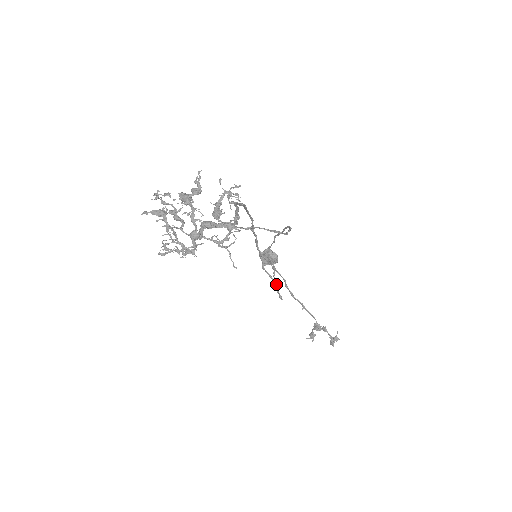
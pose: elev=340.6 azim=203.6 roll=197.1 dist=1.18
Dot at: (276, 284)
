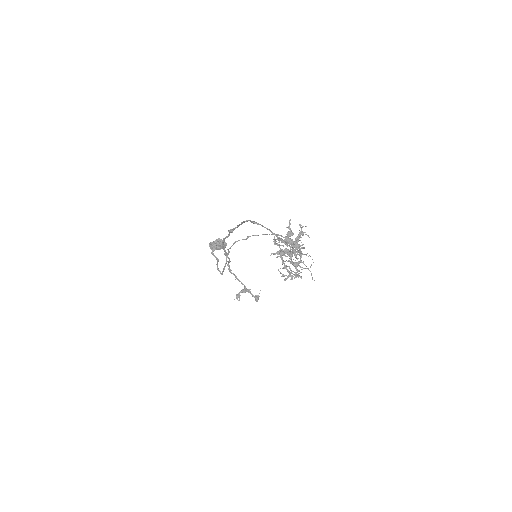
Dot at: occluded
